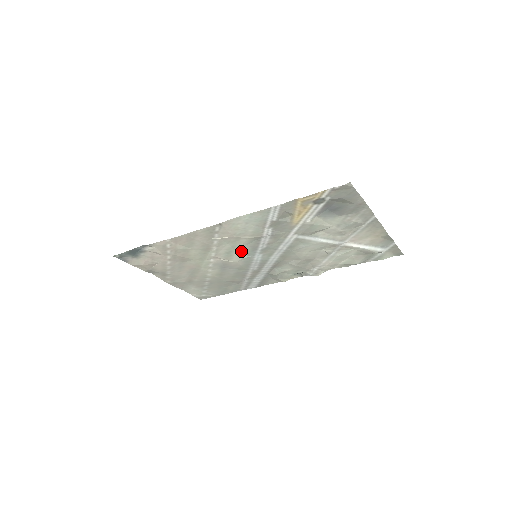
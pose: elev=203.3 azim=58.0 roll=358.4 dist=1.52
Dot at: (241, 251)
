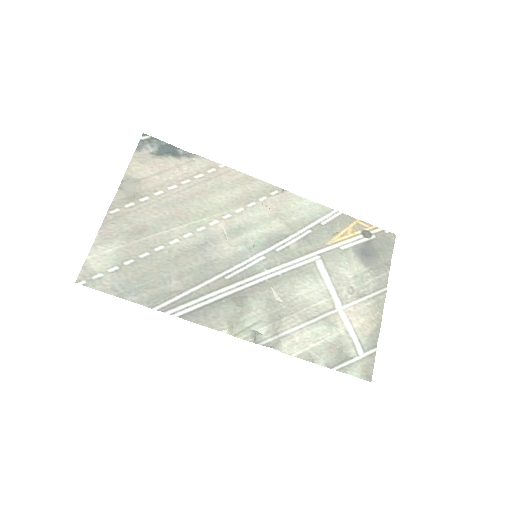
Dot at: (253, 237)
